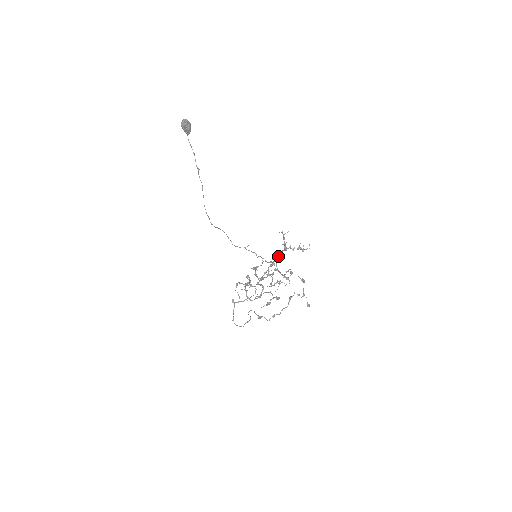
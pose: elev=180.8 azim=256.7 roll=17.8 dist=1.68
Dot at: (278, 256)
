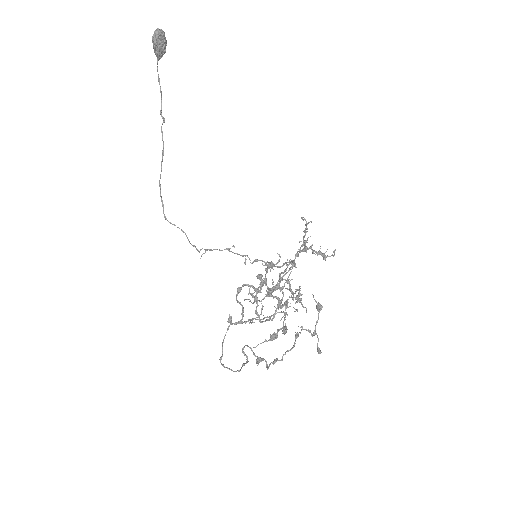
Dot at: occluded
